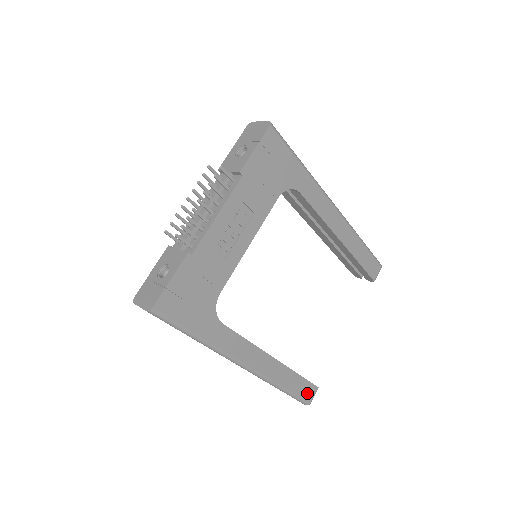
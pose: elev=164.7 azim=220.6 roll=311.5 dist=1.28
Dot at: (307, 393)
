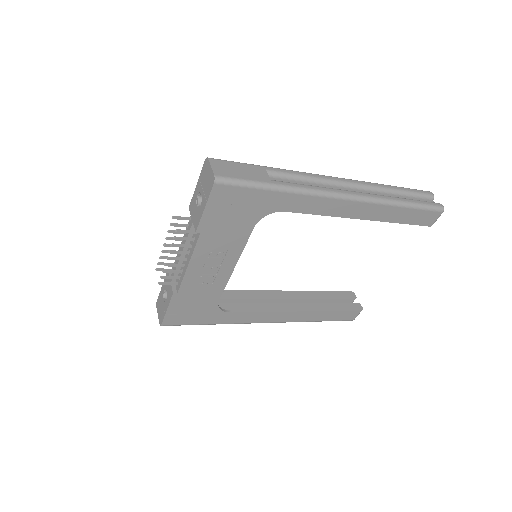
Dot at: (348, 316)
